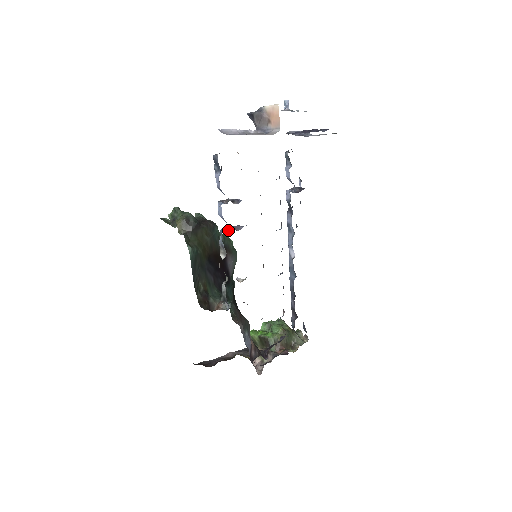
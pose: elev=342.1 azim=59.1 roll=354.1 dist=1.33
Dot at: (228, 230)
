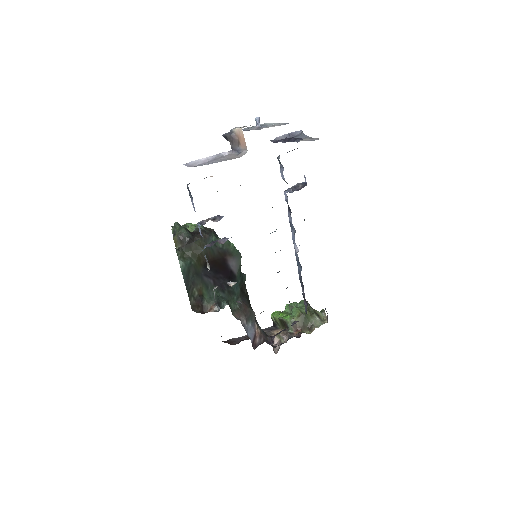
Dot at: (211, 245)
